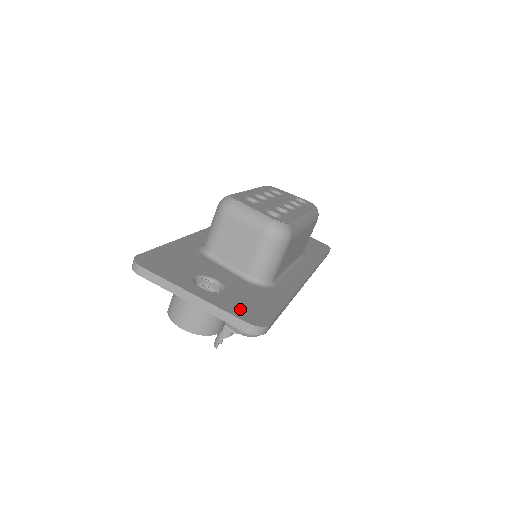
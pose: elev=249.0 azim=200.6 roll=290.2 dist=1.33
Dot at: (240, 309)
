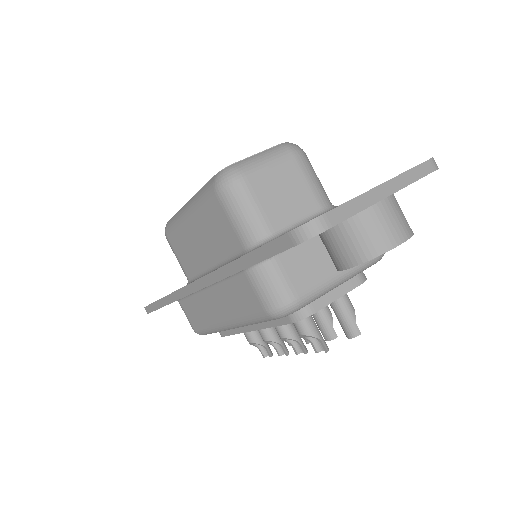
Dot at: occluded
